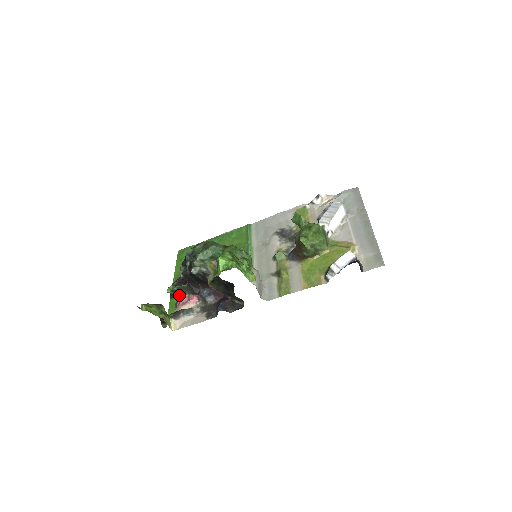
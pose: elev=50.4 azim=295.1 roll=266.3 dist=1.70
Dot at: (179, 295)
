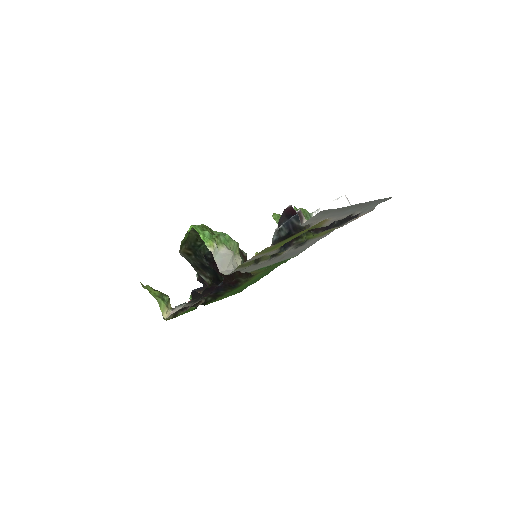
Dot at: occluded
